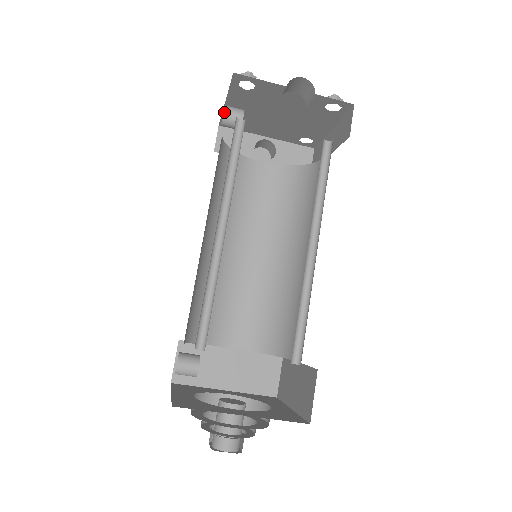
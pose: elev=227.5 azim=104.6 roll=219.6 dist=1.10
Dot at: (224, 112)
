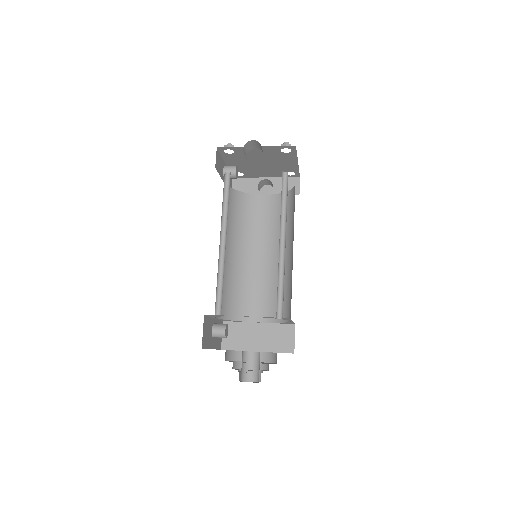
Dot at: (223, 170)
